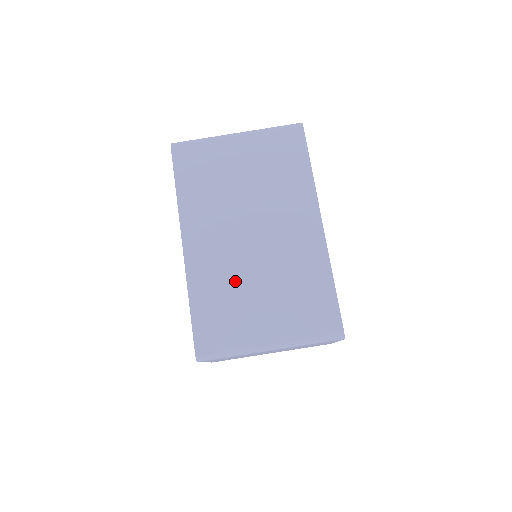
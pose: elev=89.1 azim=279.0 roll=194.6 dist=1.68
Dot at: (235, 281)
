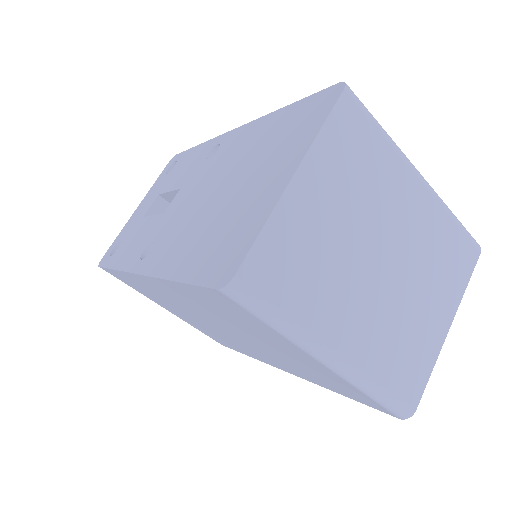
Dot at: (170, 304)
